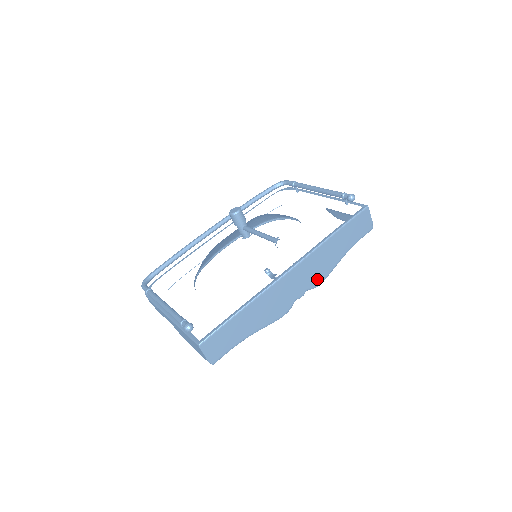
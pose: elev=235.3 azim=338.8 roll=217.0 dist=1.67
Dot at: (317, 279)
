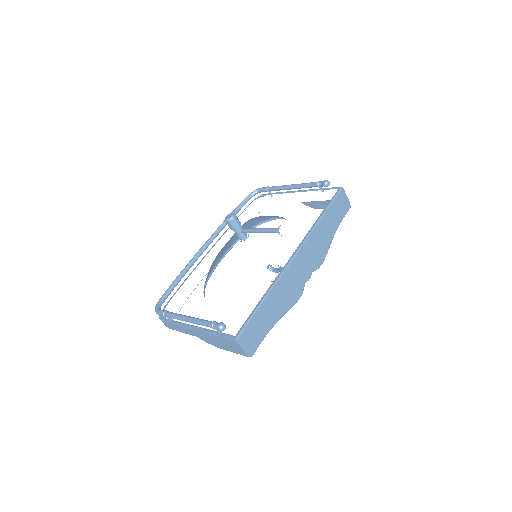
Dot at: (318, 260)
